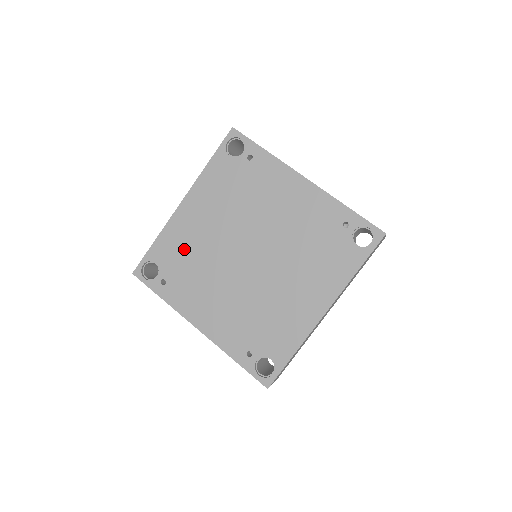
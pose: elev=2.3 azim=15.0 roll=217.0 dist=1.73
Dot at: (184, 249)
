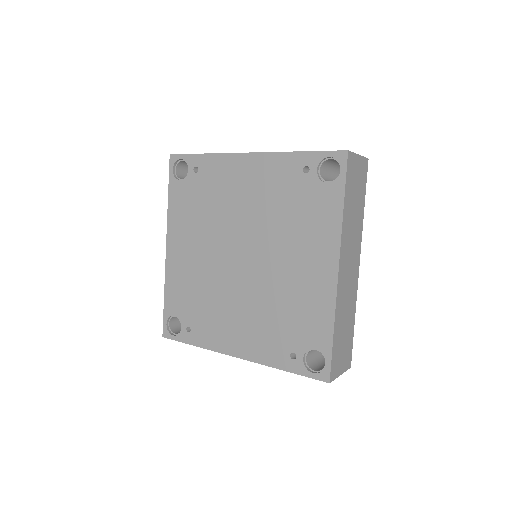
Dot at: (189, 288)
